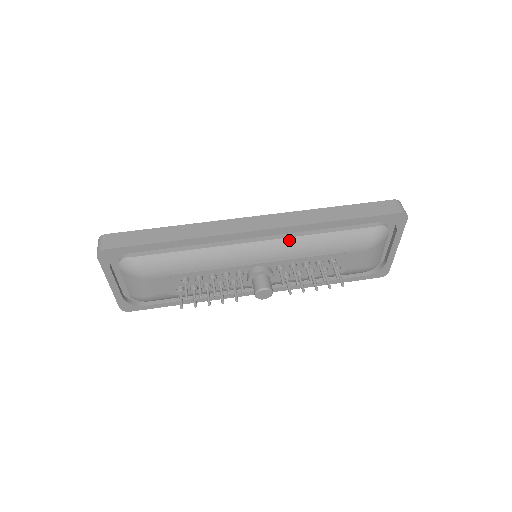
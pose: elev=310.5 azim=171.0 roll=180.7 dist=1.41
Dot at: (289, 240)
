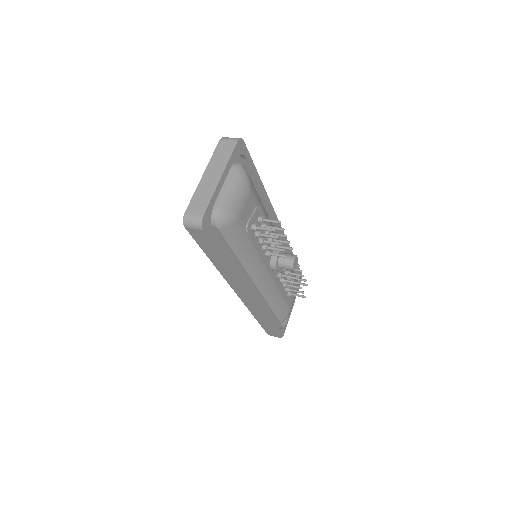
Dot at: occluded
